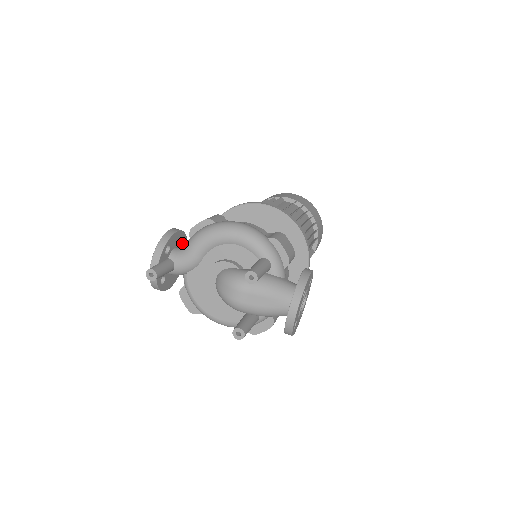
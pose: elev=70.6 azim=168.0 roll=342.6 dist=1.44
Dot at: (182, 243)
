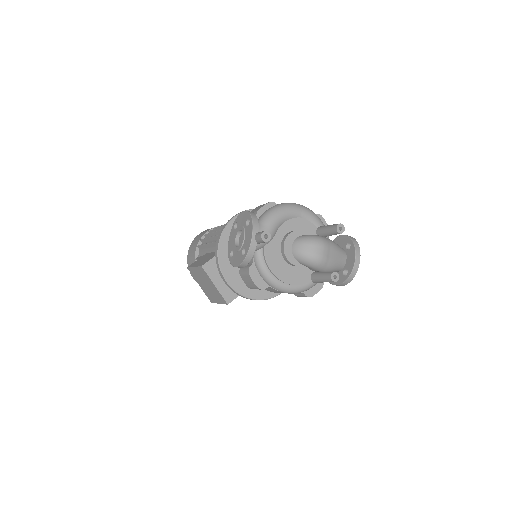
Dot at: occluded
